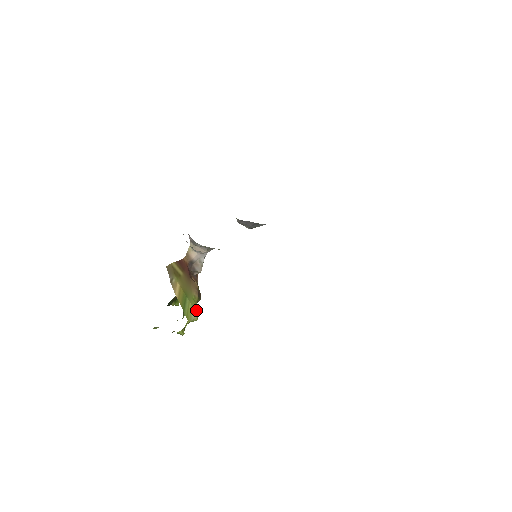
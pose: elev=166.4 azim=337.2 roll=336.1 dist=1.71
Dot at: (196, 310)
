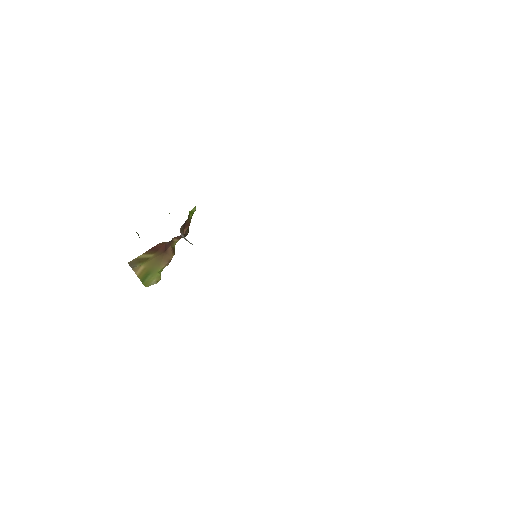
Dot at: (158, 279)
